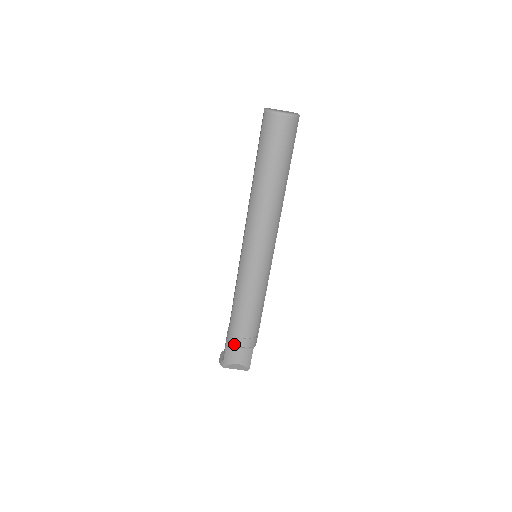
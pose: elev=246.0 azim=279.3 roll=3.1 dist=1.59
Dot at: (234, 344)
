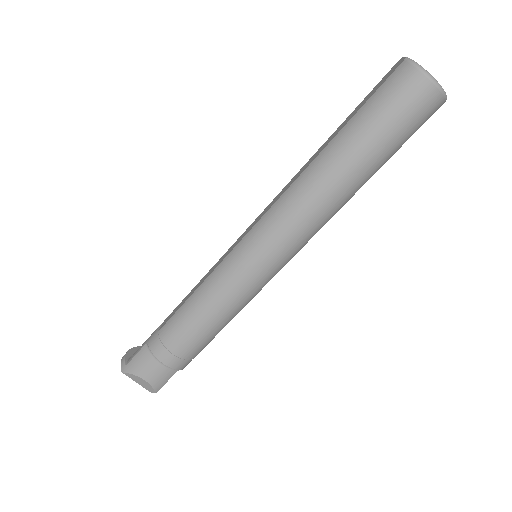
Dot at: (155, 354)
